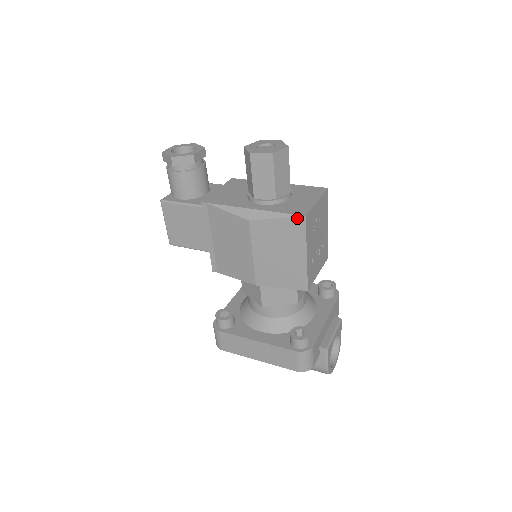
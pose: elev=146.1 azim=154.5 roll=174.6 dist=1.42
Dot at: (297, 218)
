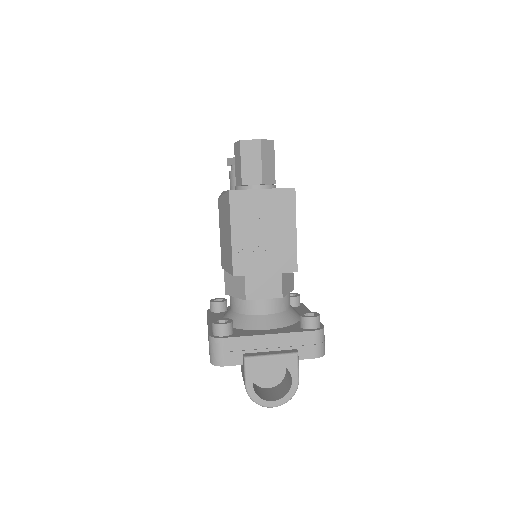
Dot at: (227, 193)
